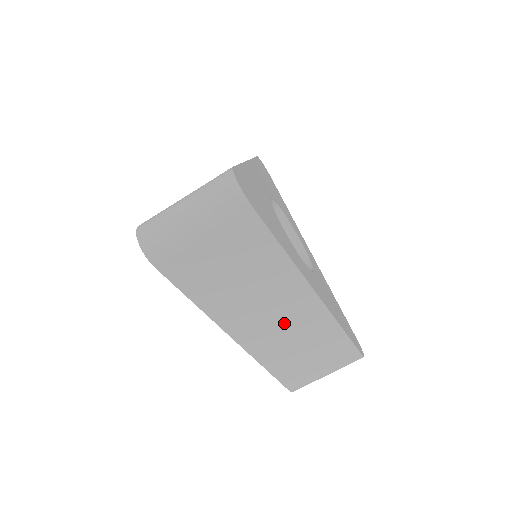
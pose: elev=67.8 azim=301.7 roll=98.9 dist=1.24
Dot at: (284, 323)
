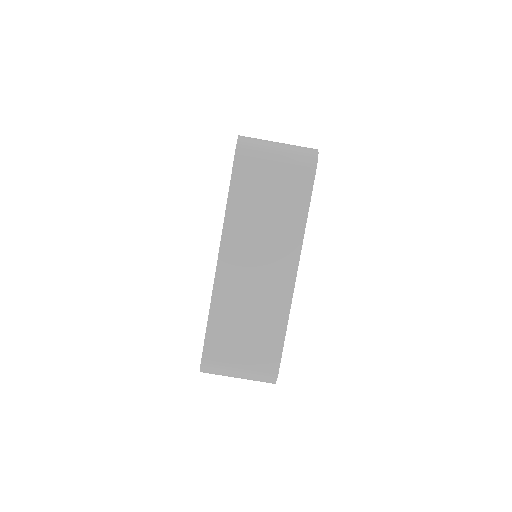
Dot at: (258, 278)
